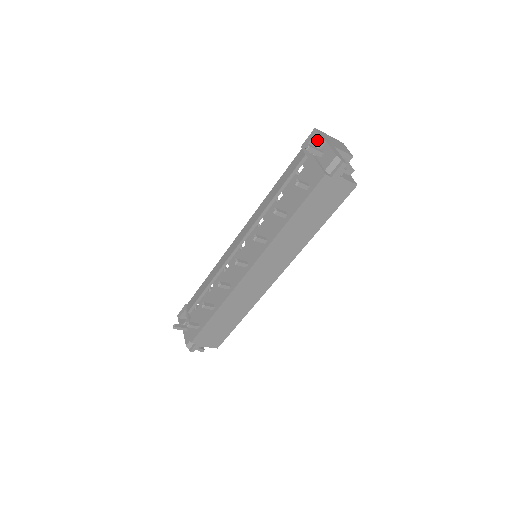
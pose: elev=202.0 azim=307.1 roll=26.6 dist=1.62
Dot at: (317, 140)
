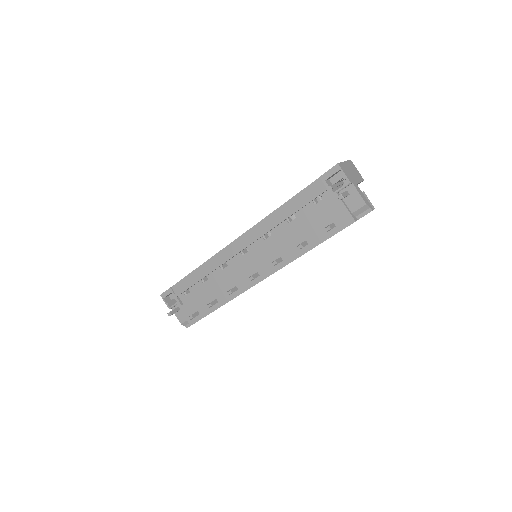
Dot at: (337, 172)
